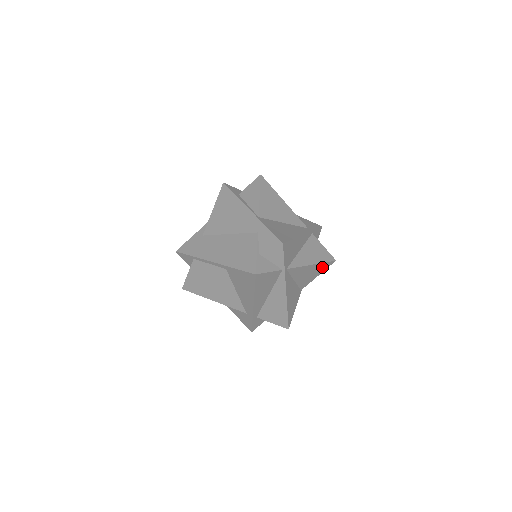
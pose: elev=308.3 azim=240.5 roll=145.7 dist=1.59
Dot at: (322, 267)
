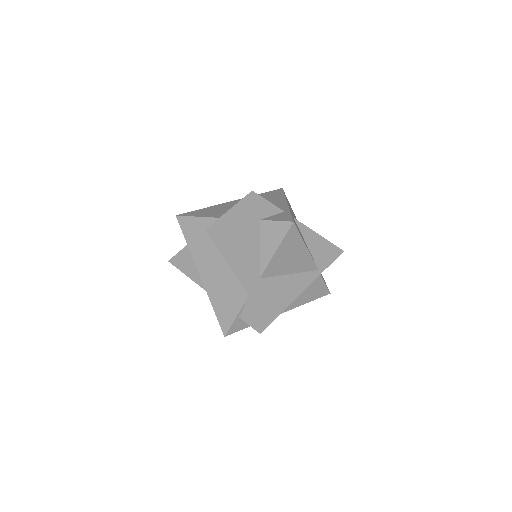
Dot at: occluded
